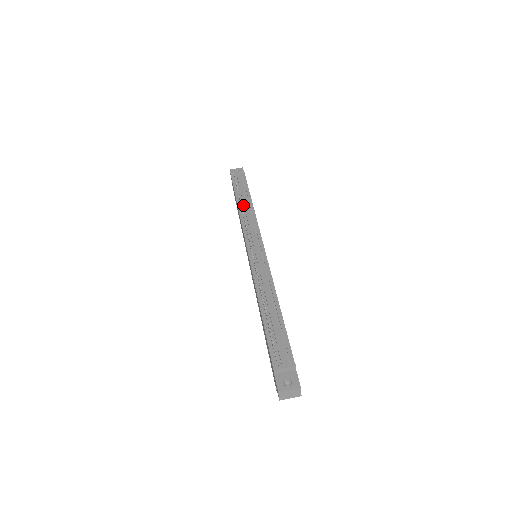
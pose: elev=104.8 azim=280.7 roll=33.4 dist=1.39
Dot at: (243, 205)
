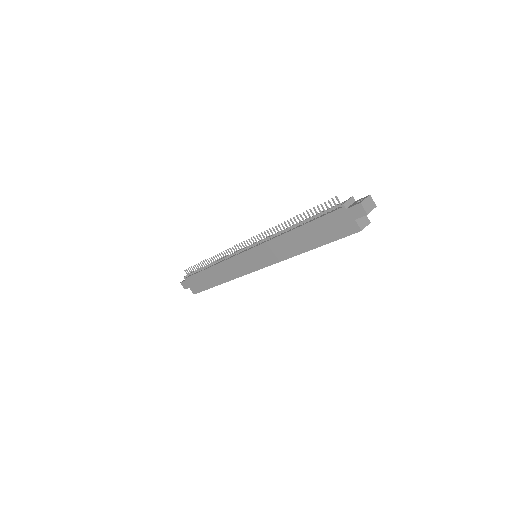
Dot at: (214, 264)
